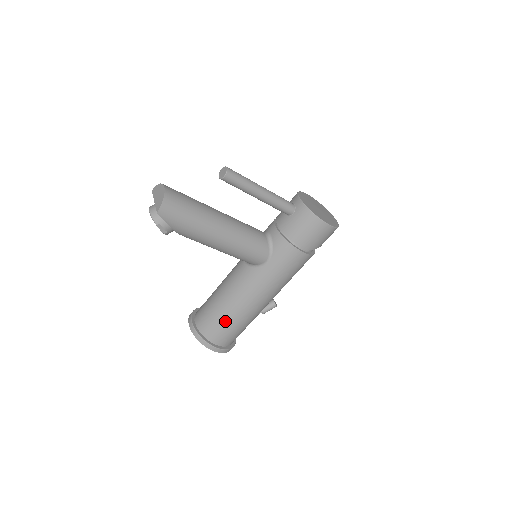
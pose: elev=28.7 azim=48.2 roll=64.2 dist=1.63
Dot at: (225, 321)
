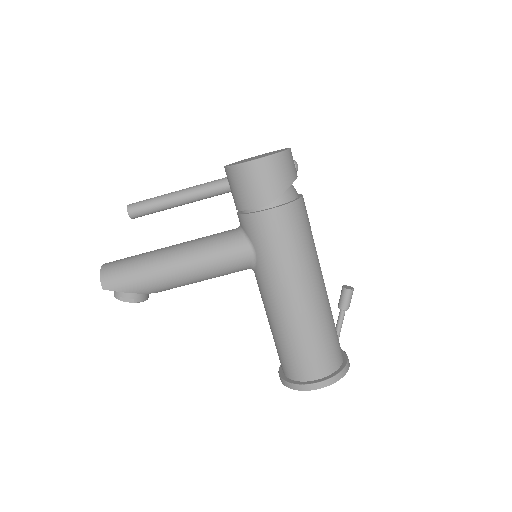
Dot at: (289, 347)
